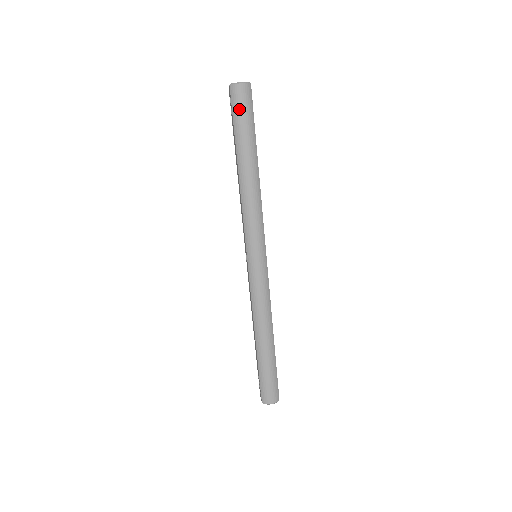
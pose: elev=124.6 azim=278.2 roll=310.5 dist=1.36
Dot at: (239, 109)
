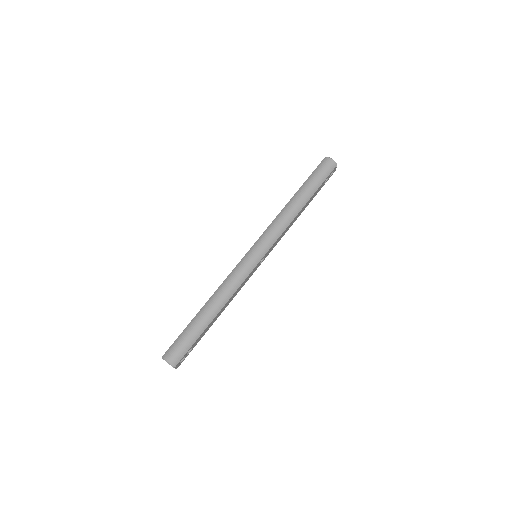
Dot at: (320, 169)
